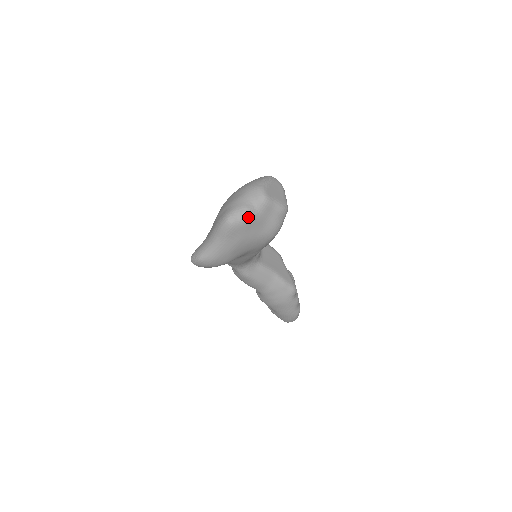
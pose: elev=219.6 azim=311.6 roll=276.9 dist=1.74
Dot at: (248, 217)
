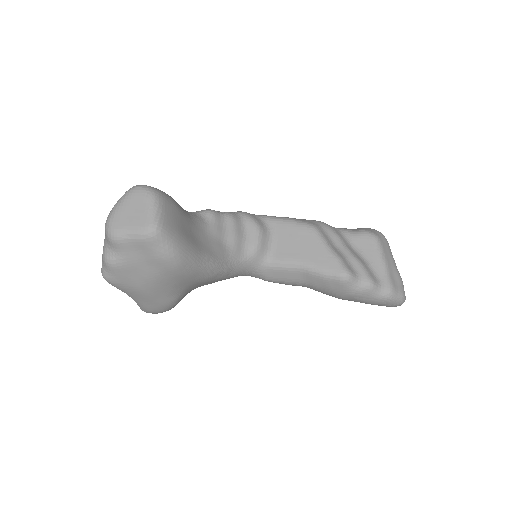
Dot at: (112, 267)
